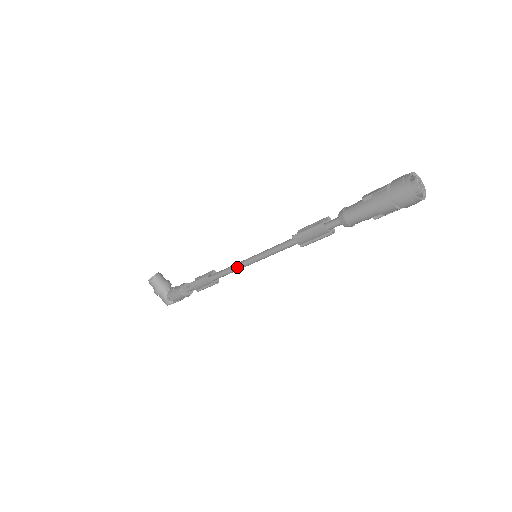
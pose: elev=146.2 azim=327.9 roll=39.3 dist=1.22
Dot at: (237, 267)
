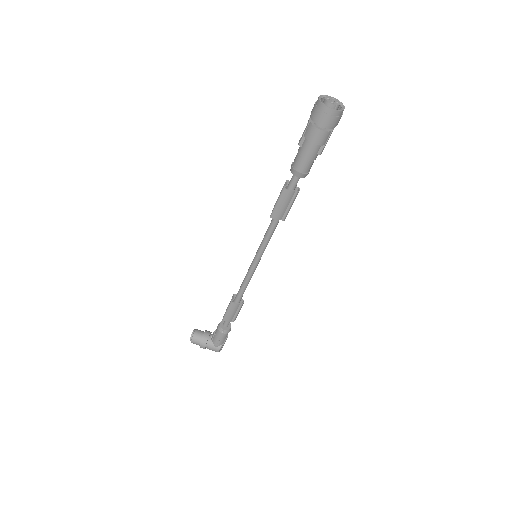
Dot at: (248, 276)
